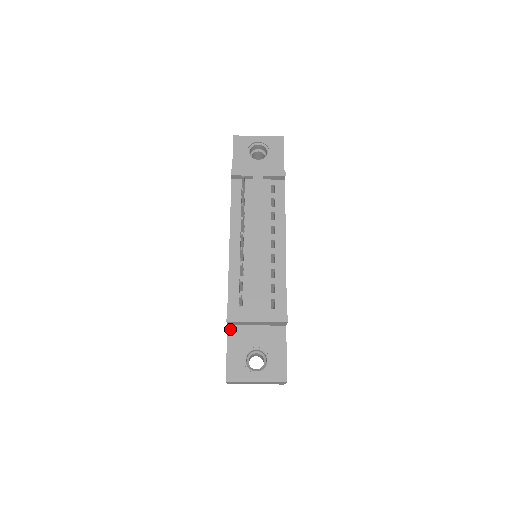
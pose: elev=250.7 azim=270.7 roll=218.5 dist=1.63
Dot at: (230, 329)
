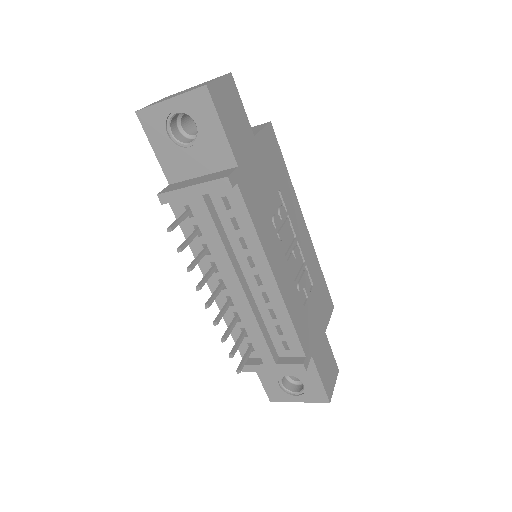
Dot at: occluded
